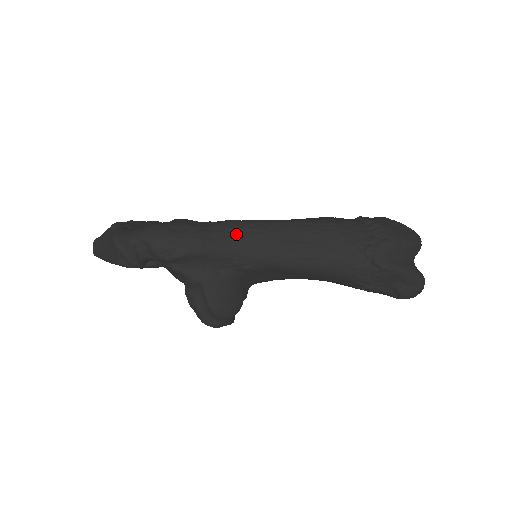
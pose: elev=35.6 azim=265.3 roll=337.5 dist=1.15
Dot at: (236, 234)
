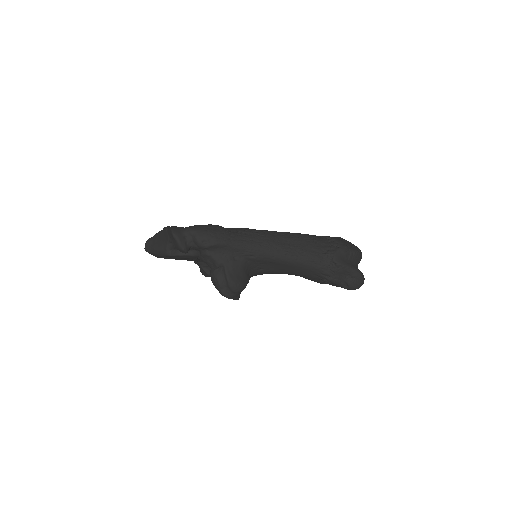
Dot at: (248, 235)
